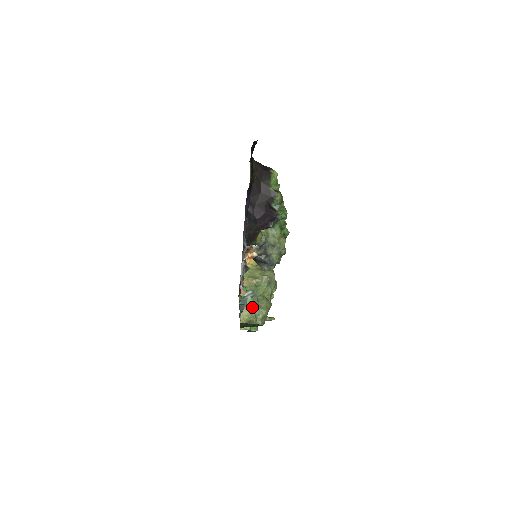
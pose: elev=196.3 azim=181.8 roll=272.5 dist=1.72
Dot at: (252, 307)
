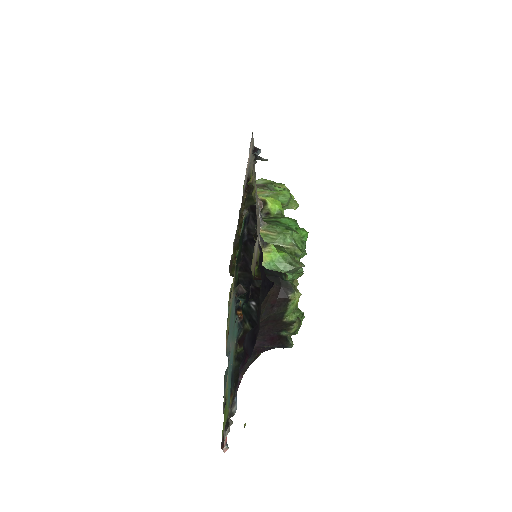
Dot at: occluded
